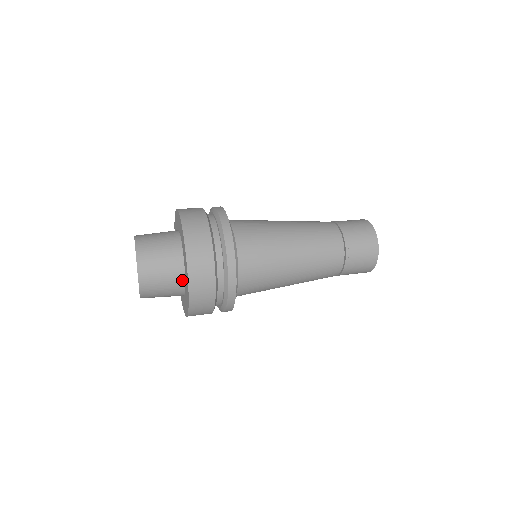
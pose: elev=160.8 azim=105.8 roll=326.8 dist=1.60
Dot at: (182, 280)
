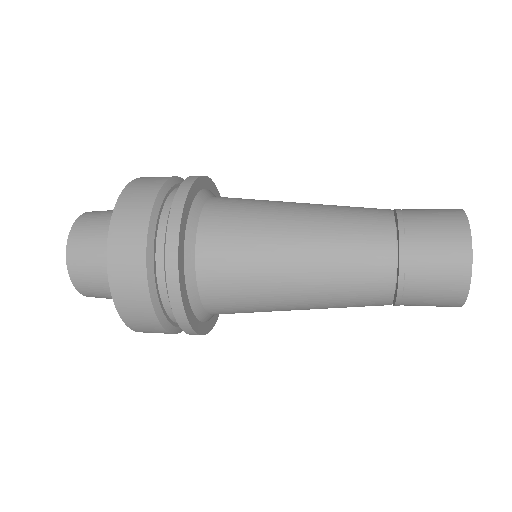
Dot at: occluded
